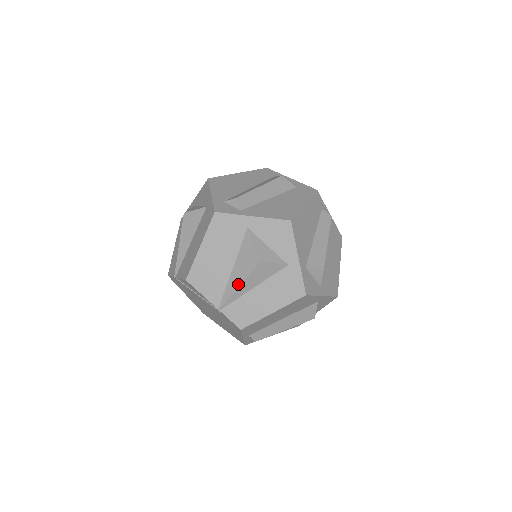
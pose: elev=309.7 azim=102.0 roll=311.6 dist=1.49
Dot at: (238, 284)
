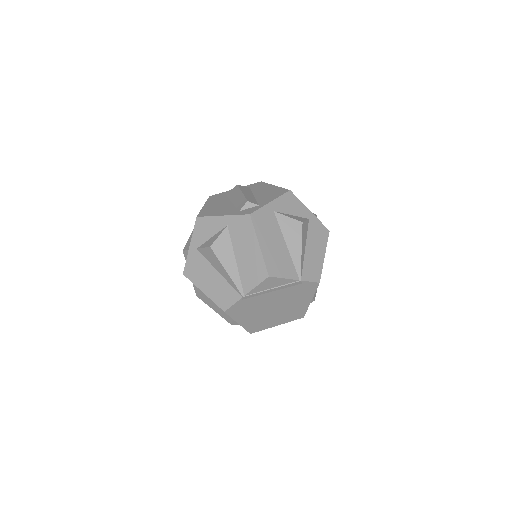
Dot at: (299, 250)
